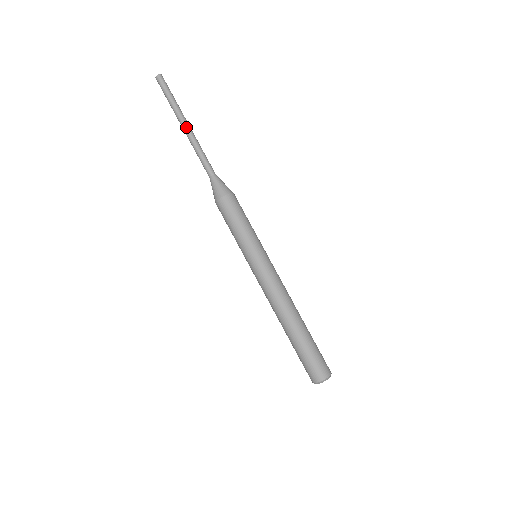
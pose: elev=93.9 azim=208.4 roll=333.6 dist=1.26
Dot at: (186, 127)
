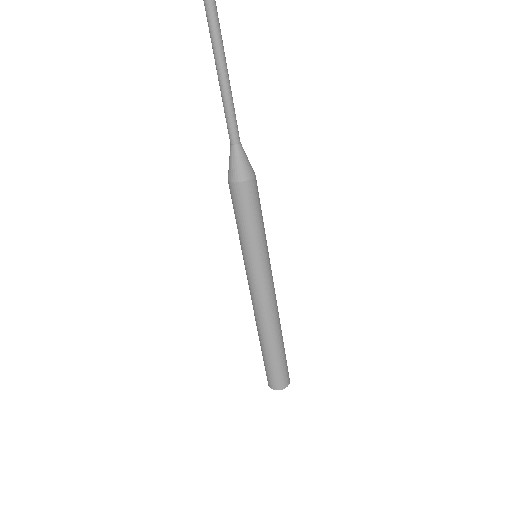
Dot at: (221, 58)
